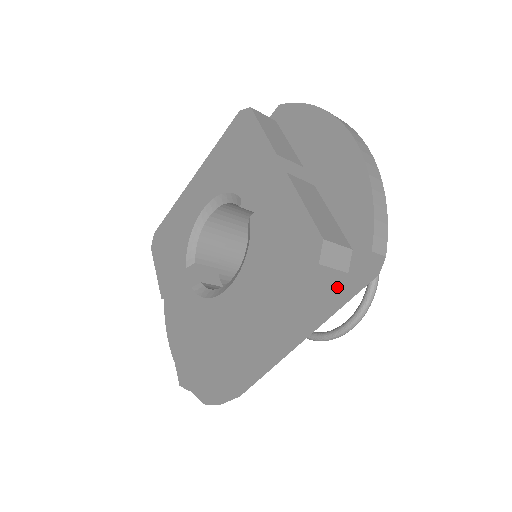
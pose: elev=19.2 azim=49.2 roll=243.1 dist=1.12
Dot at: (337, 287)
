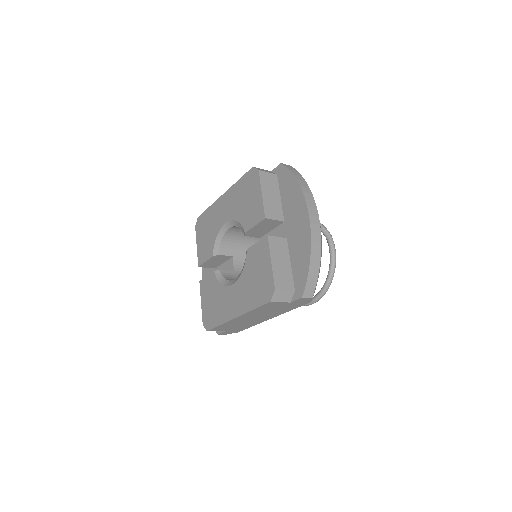
Dot at: (286, 306)
